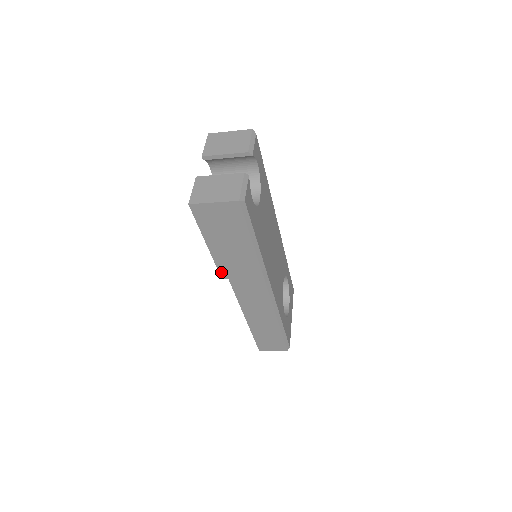
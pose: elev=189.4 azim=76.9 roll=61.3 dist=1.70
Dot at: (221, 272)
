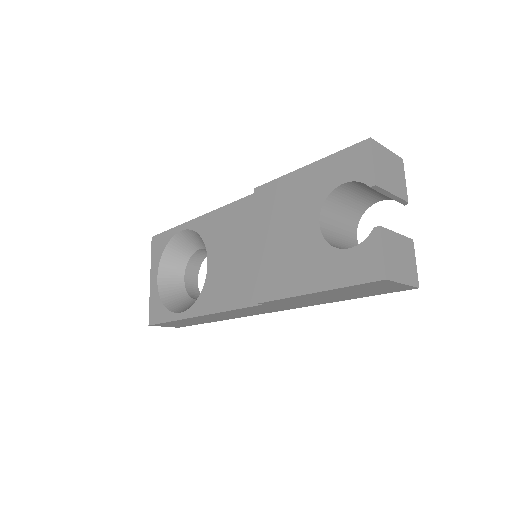
Dot at: (270, 302)
